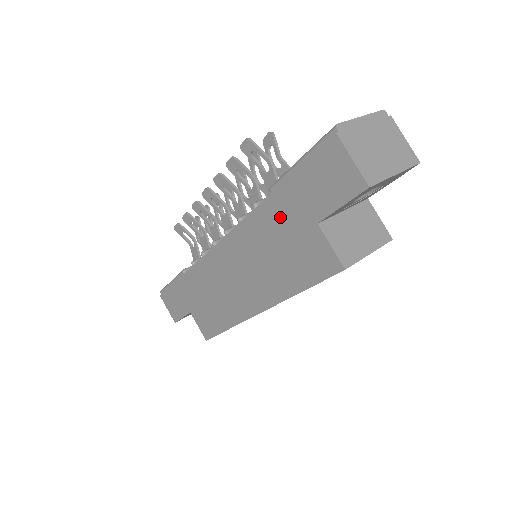
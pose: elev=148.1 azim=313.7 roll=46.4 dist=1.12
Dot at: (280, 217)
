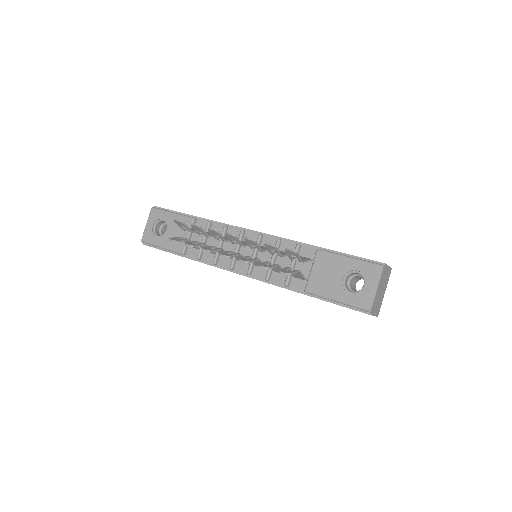
Dot at: occluded
